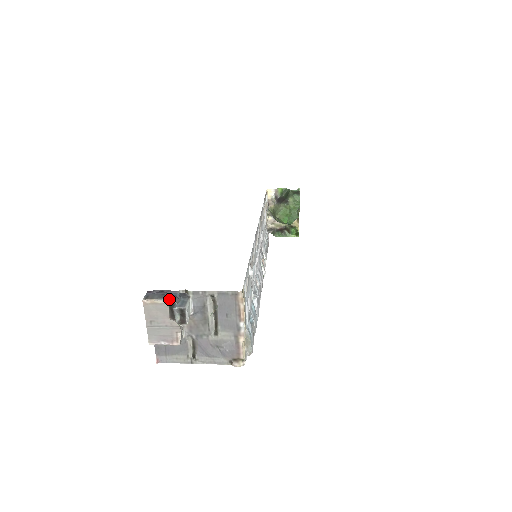
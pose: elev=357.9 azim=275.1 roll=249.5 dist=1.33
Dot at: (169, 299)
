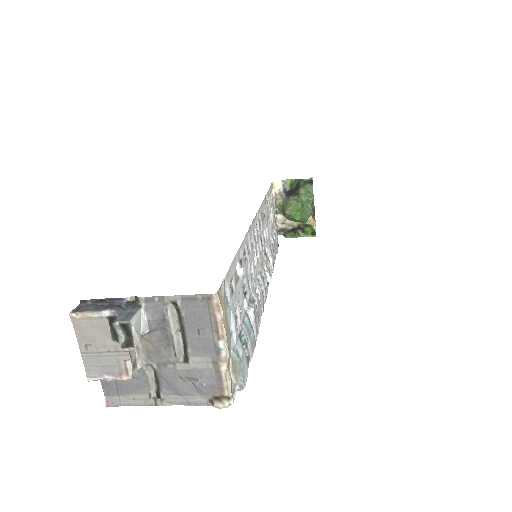
Dot at: (108, 310)
